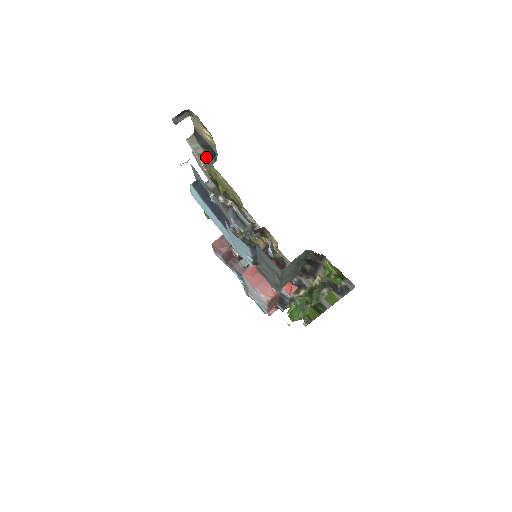
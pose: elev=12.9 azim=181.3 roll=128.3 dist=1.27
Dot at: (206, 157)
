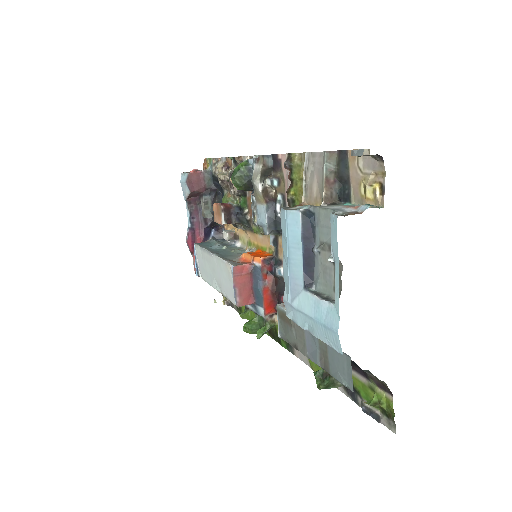
Dot at: (332, 188)
